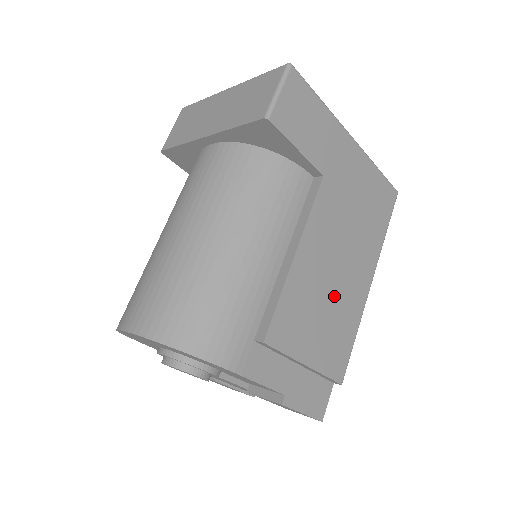
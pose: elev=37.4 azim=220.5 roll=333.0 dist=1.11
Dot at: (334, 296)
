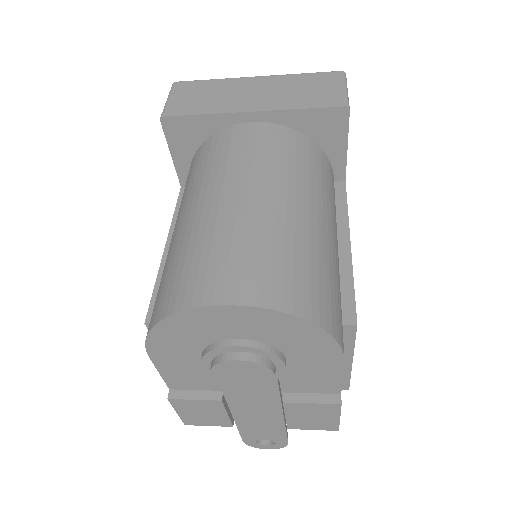
Dot at: occluded
